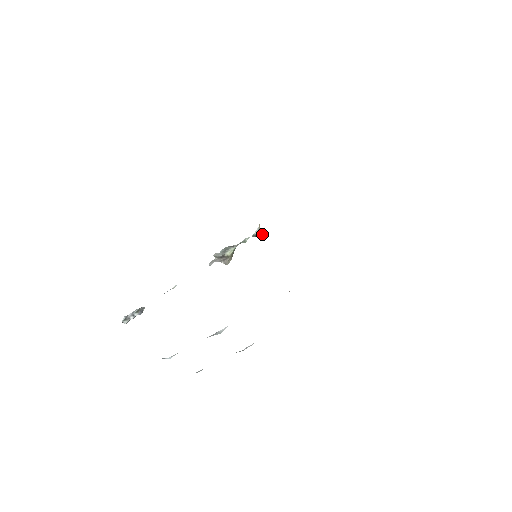
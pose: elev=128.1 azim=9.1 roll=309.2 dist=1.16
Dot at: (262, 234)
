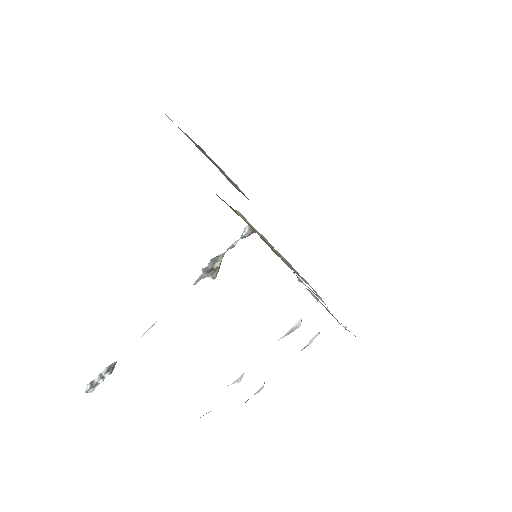
Dot at: occluded
